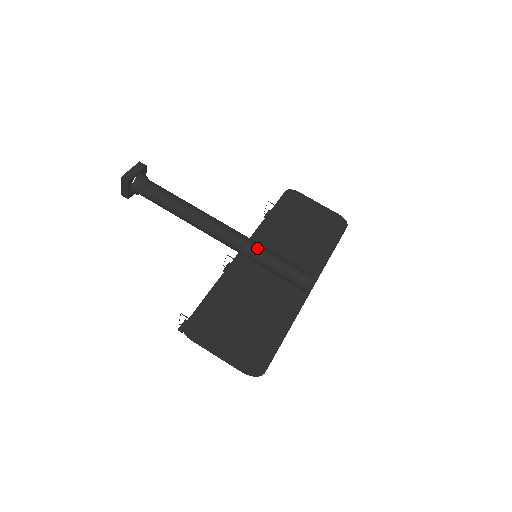
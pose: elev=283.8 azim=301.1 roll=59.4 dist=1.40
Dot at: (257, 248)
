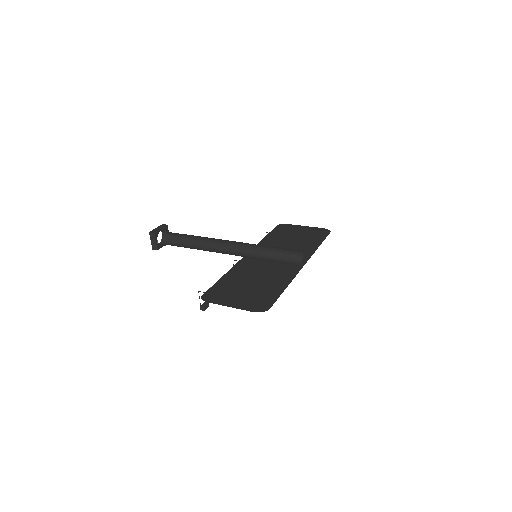
Dot at: (256, 251)
